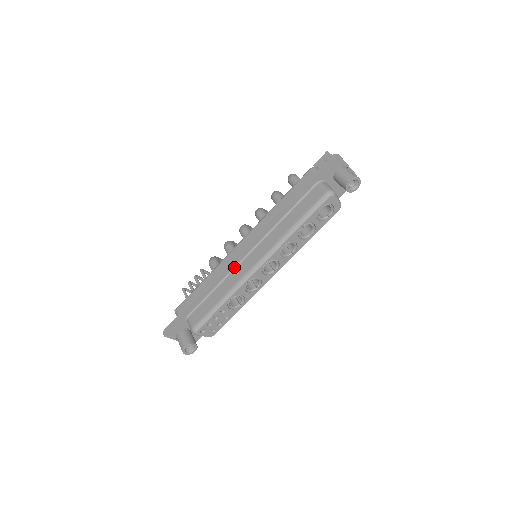
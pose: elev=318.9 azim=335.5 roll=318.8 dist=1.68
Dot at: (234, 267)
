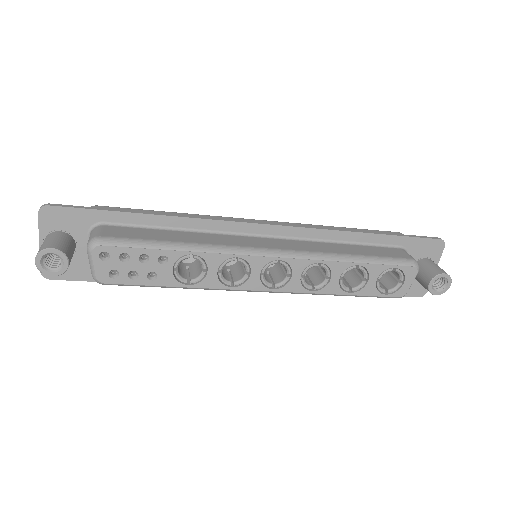
Dot at: (230, 232)
